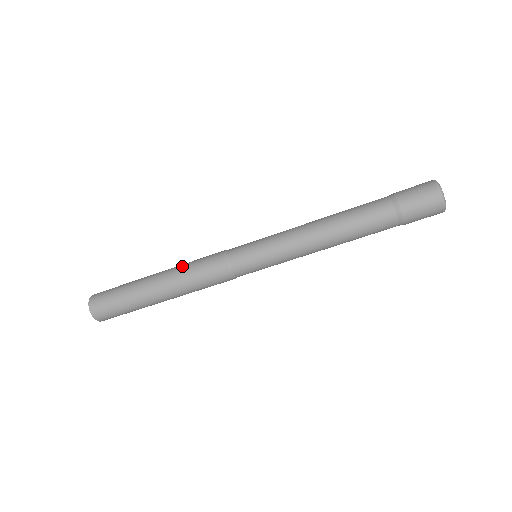
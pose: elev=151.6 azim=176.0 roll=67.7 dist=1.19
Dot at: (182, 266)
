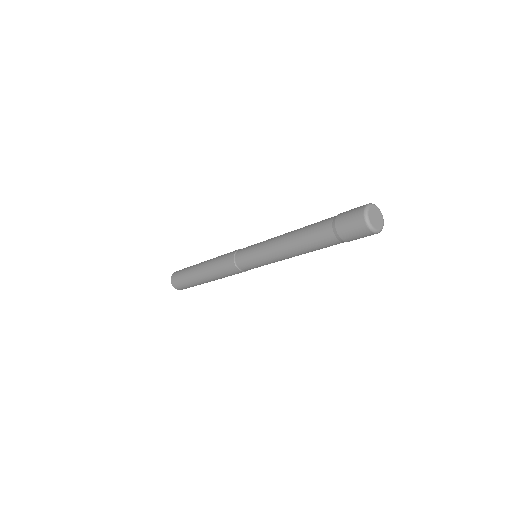
Dot at: occluded
